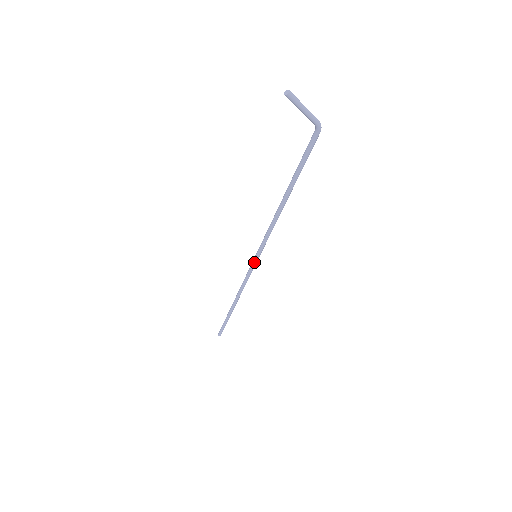
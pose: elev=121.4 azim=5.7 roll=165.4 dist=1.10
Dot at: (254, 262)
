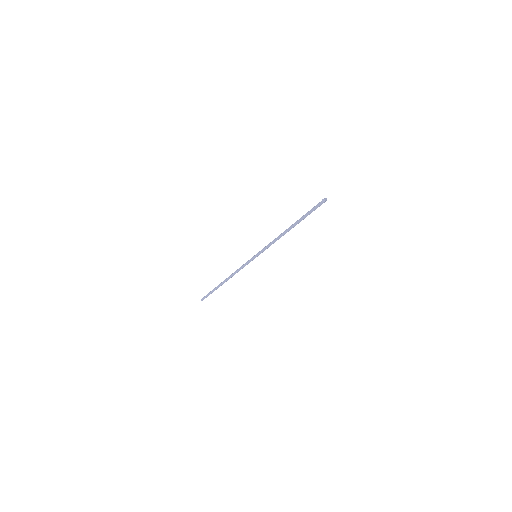
Dot at: occluded
